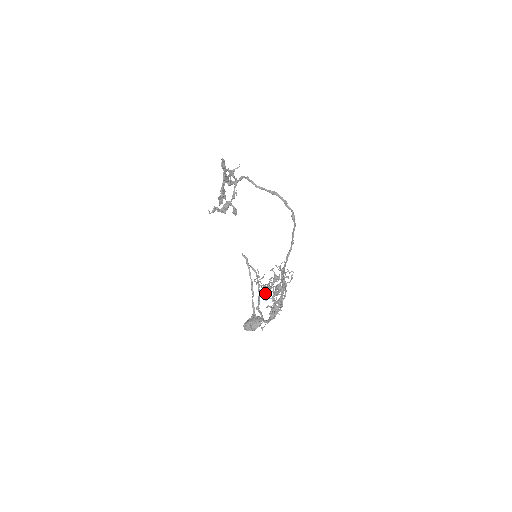
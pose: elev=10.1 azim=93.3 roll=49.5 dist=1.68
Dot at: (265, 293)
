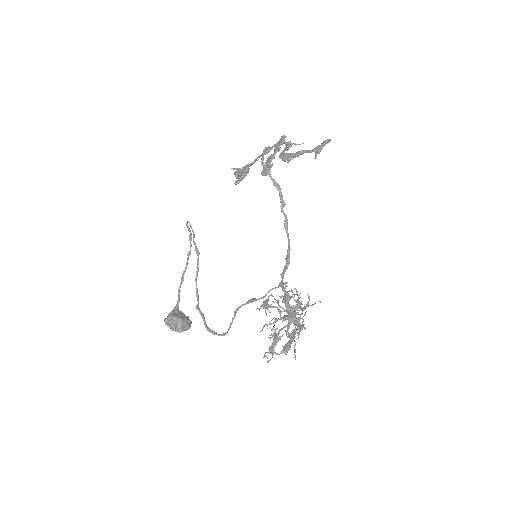
Dot at: (289, 322)
